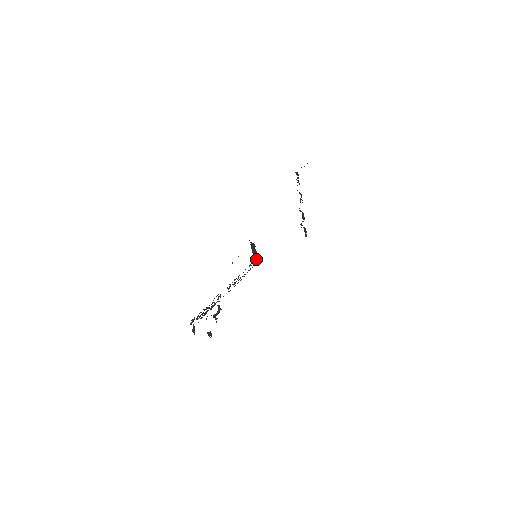
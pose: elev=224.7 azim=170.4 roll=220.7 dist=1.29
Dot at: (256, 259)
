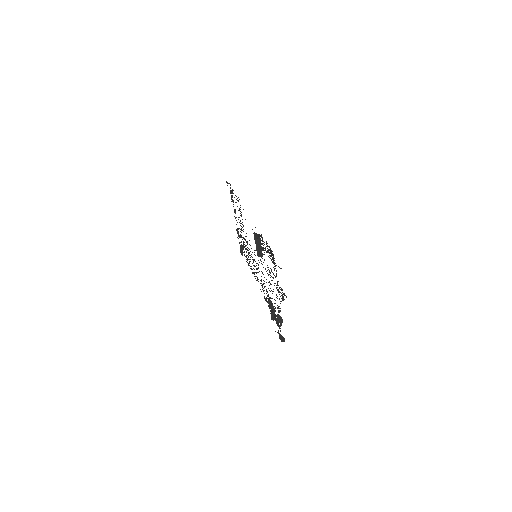
Dot at: (260, 256)
